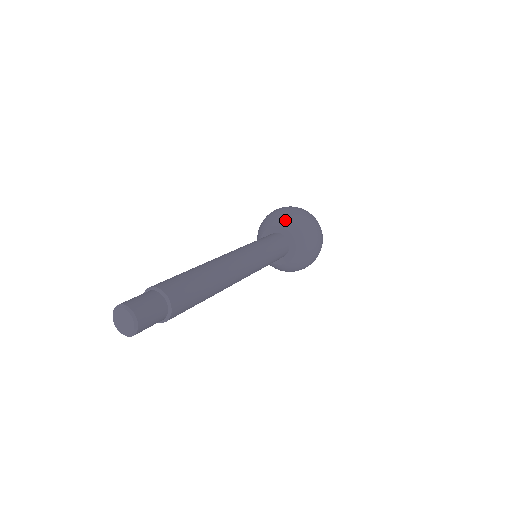
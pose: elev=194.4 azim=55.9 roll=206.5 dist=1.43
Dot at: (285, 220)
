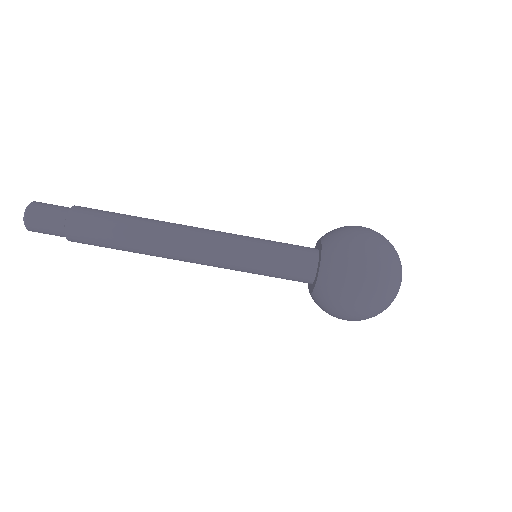
Dot at: (331, 250)
